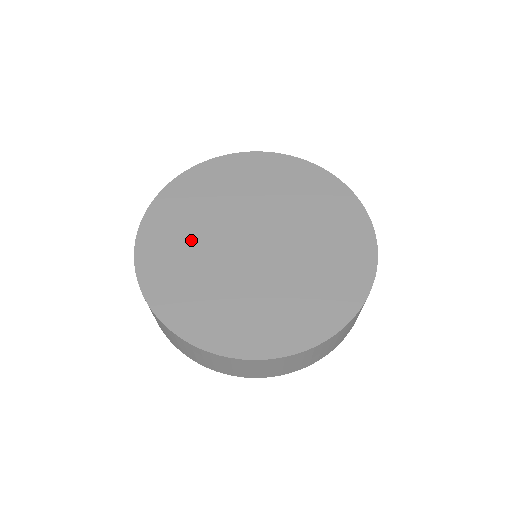
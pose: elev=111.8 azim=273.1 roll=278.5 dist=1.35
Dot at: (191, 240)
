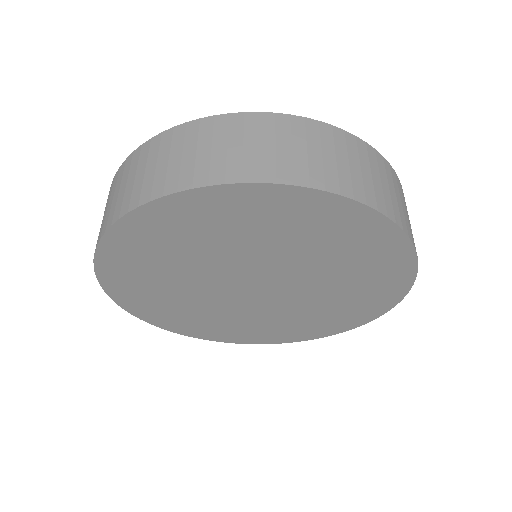
Dot at: (171, 283)
